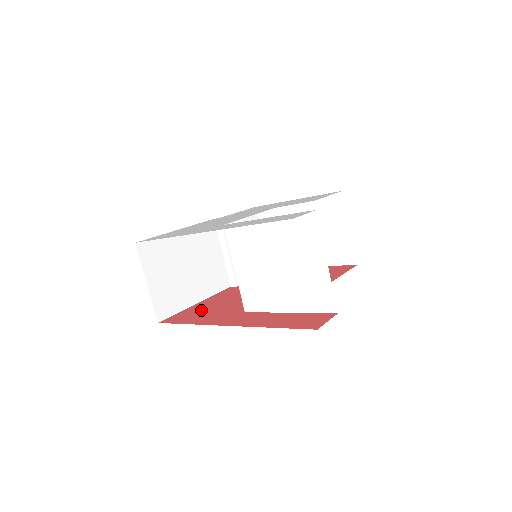
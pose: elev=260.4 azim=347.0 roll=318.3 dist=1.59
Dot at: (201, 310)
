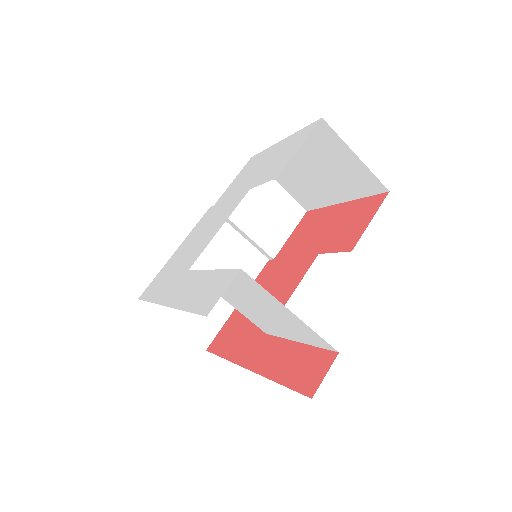
Dot at: (237, 323)
